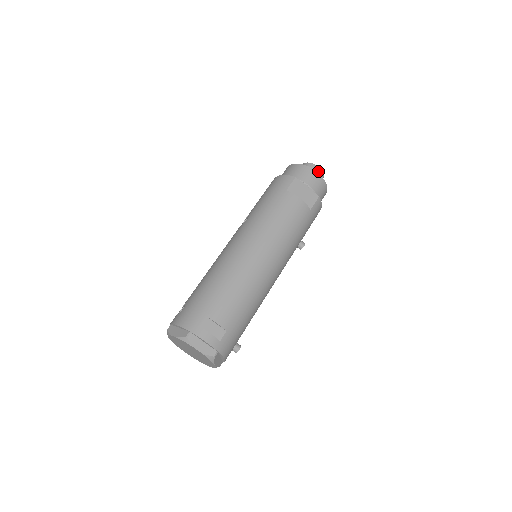
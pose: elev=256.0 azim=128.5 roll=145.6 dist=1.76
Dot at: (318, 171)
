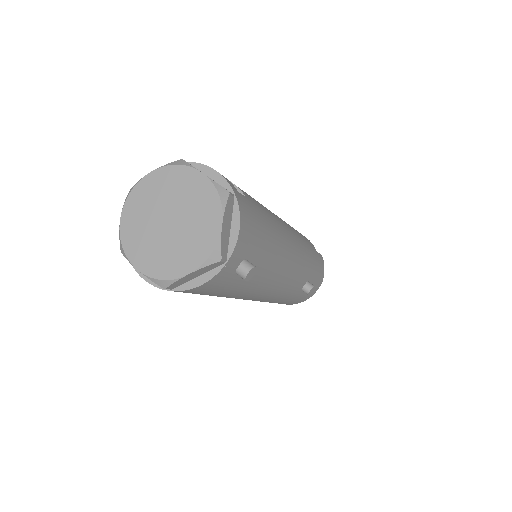
Dot at: occluded
